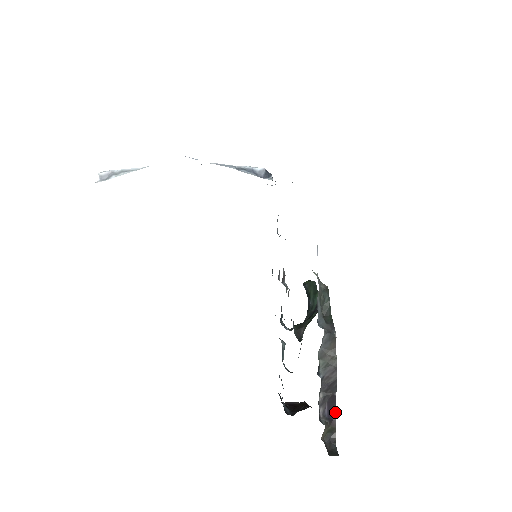
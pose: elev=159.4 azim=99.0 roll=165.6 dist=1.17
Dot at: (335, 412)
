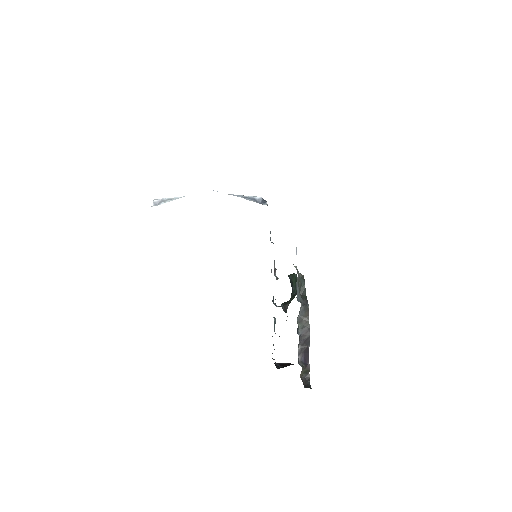
Dot at: occluded
